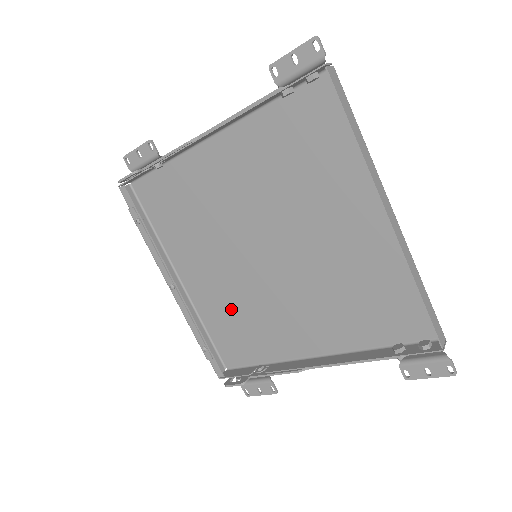
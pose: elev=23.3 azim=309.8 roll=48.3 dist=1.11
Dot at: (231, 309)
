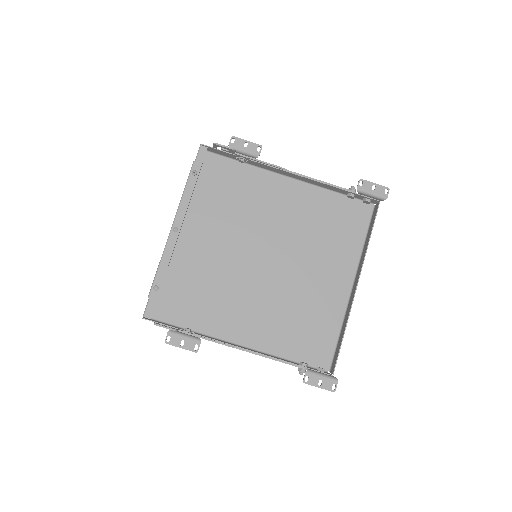
Dot at: (199, 276)
